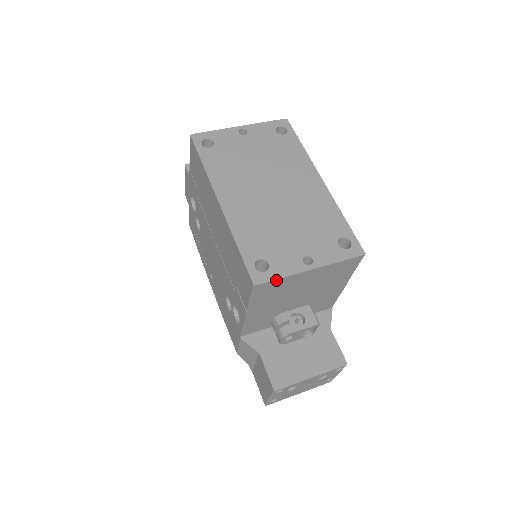
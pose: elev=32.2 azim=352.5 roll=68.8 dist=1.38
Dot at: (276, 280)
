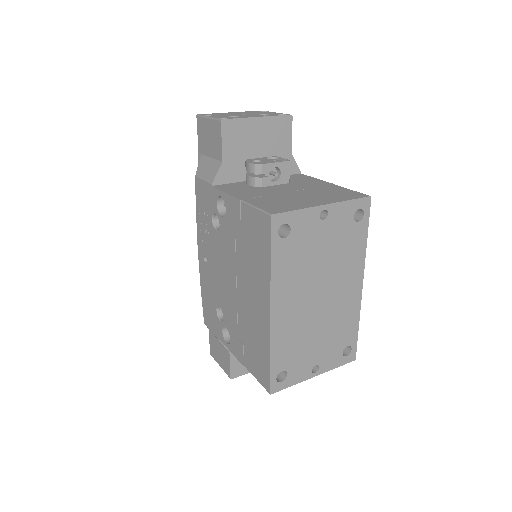
Dot at: (287, 386)
